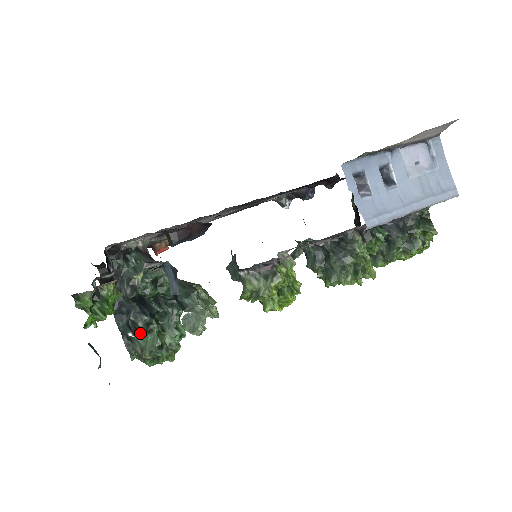
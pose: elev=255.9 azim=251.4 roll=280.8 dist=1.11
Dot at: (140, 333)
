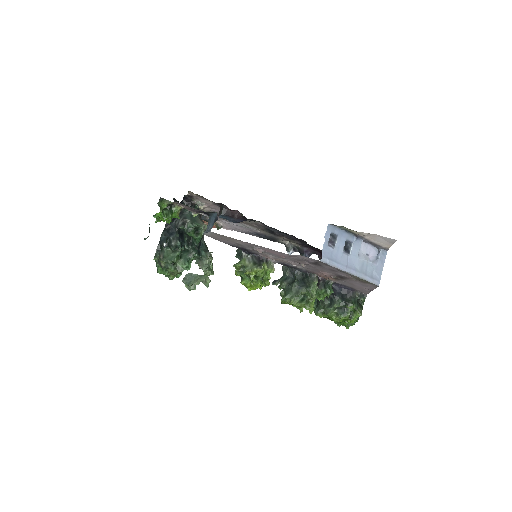
Dot at: (168, 250)
